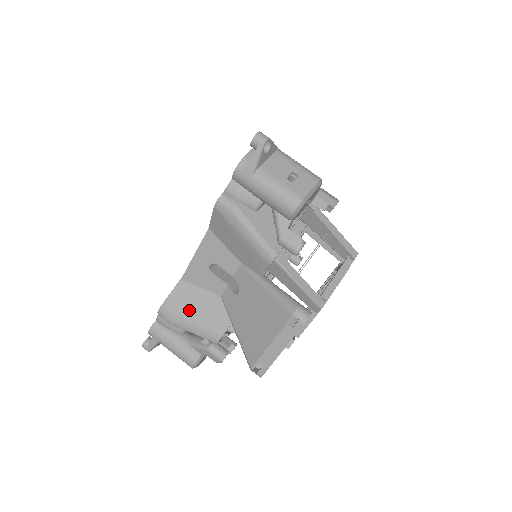
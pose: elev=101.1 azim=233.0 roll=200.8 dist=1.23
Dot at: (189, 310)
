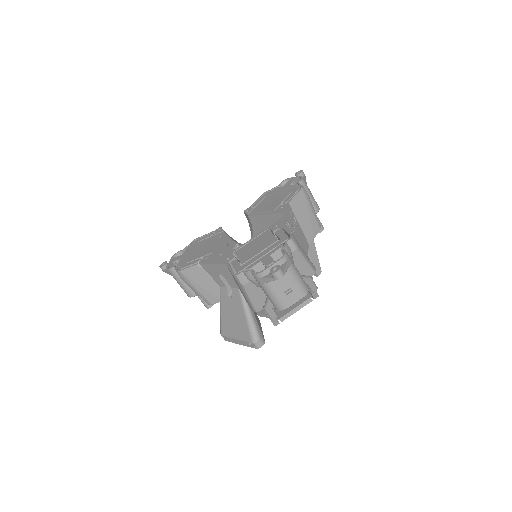
Dot at: (197, 283)
